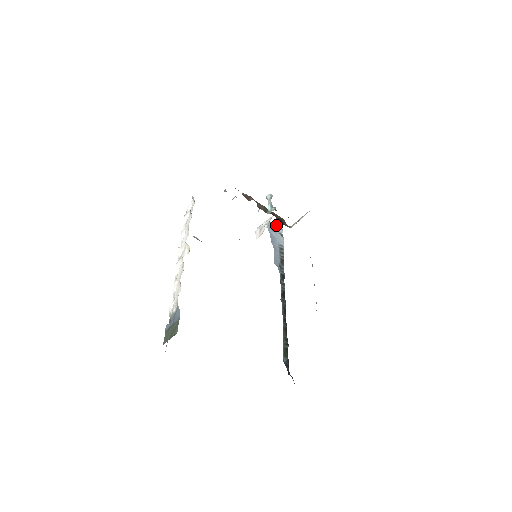
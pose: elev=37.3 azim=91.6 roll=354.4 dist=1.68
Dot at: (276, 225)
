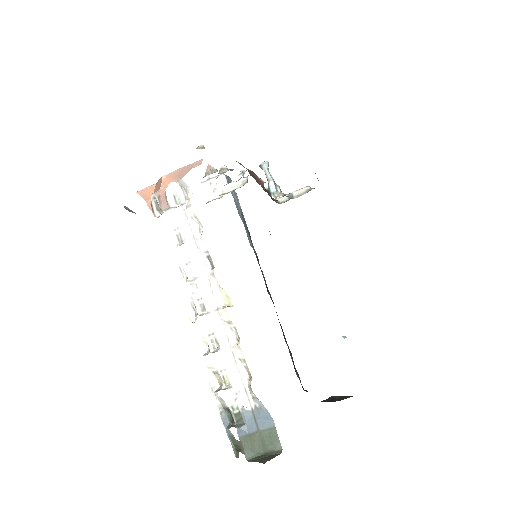
Dot at: (226, 175)
